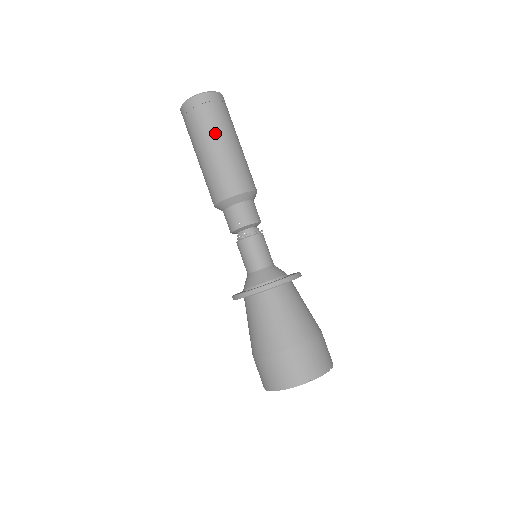
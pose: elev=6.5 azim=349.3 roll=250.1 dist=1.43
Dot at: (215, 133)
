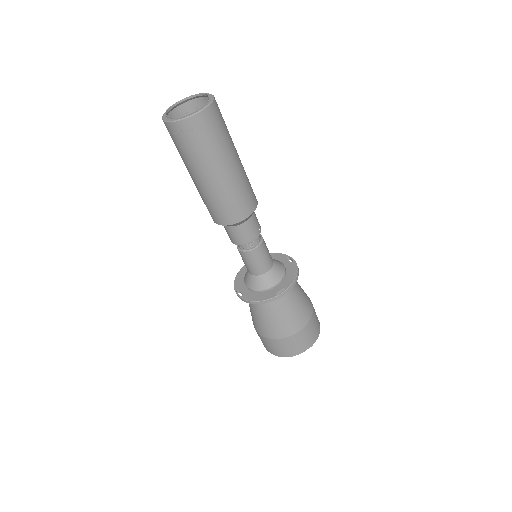
Dot at: (231, 149)
